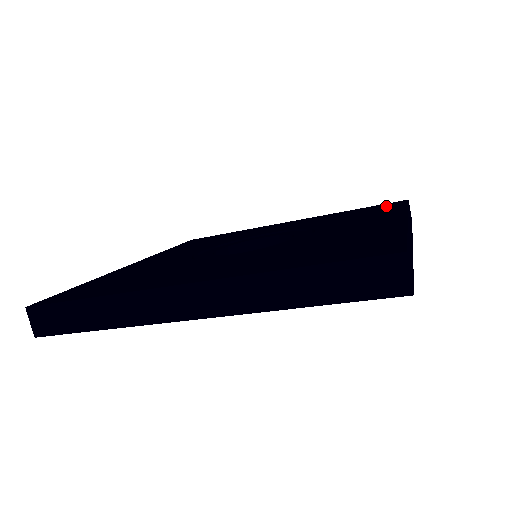
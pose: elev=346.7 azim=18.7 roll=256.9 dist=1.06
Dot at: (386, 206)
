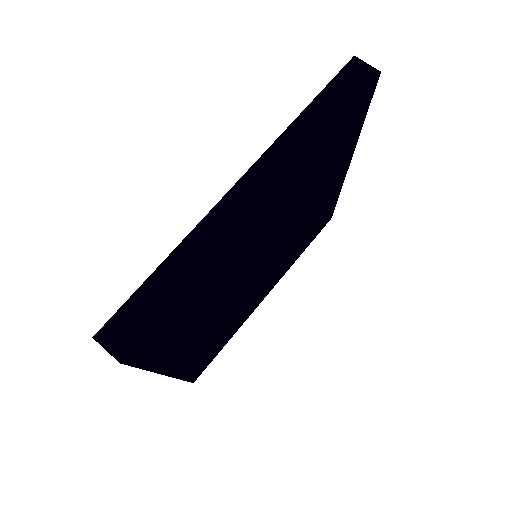
Dot at: occluded
